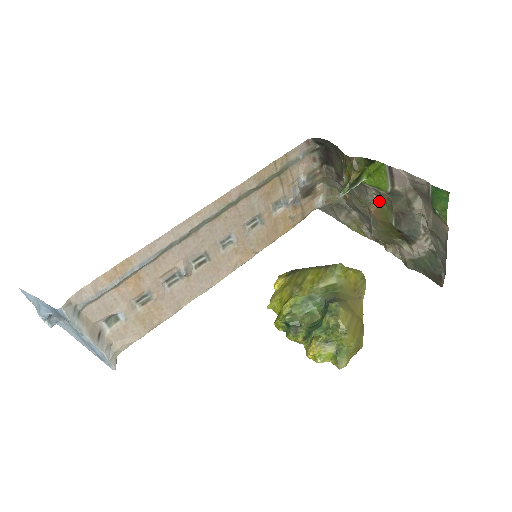
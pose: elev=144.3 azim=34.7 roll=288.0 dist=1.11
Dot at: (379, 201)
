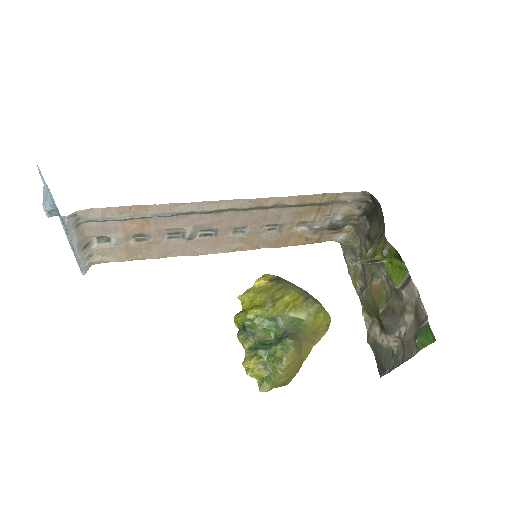
Dot at: (384, 284)
